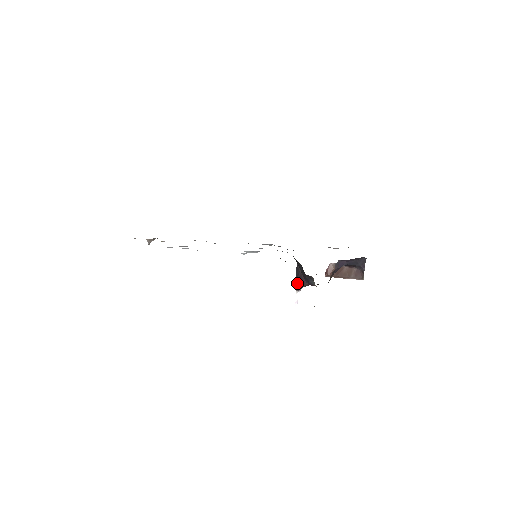
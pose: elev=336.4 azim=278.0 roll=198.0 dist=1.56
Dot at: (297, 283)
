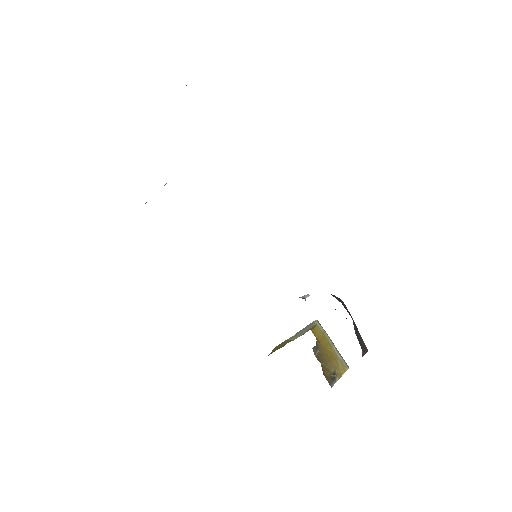
Dot at: occluded
